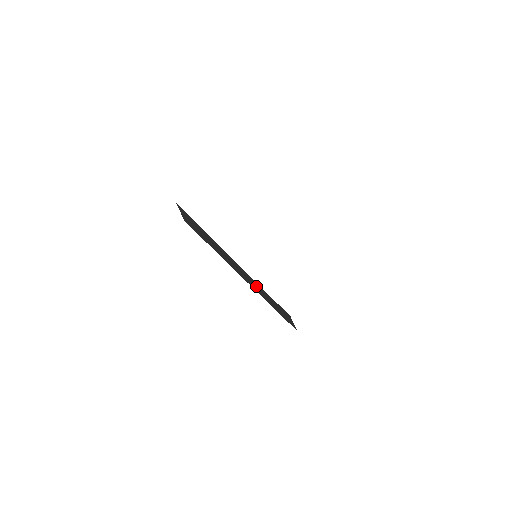
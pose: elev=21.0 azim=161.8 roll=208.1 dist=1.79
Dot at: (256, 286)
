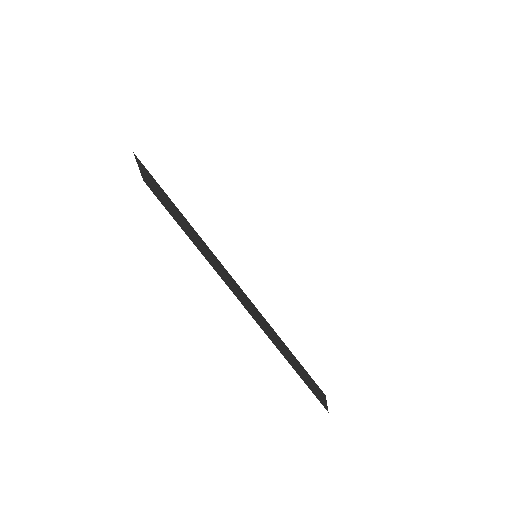
Dot at: (261, 320)
